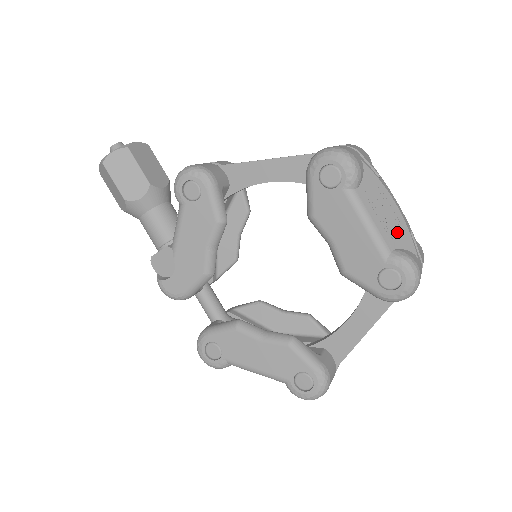
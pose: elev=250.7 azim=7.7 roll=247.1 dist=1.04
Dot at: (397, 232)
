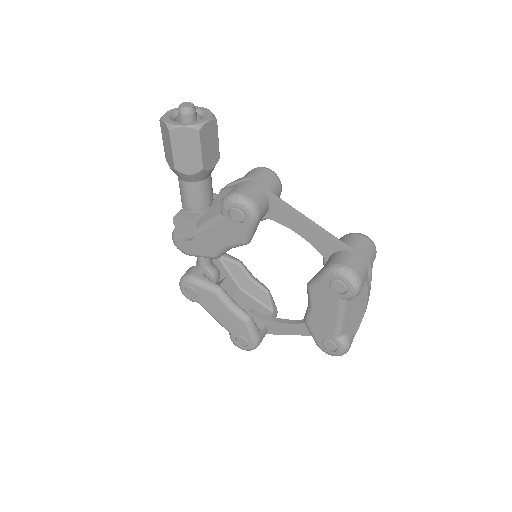
Dot at: (354, 324)
